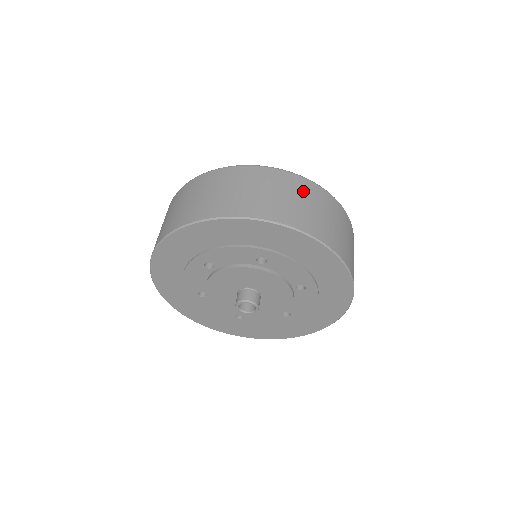
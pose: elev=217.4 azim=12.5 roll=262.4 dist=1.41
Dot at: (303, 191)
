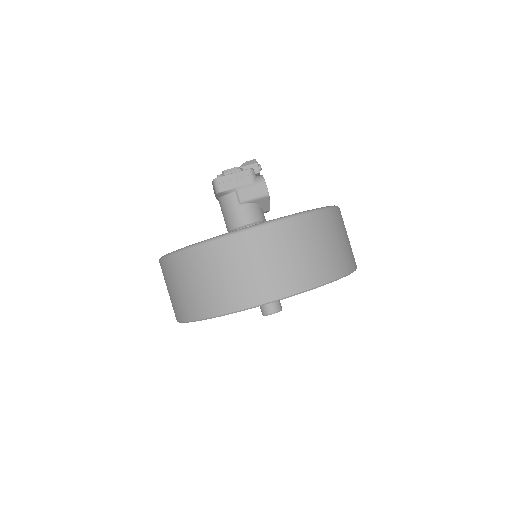
Dot at: (287, 241)
